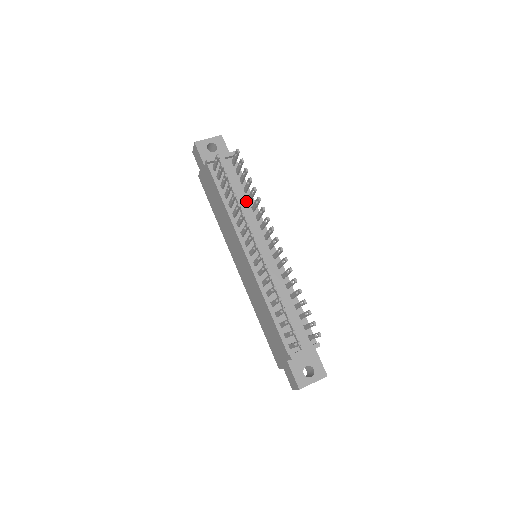
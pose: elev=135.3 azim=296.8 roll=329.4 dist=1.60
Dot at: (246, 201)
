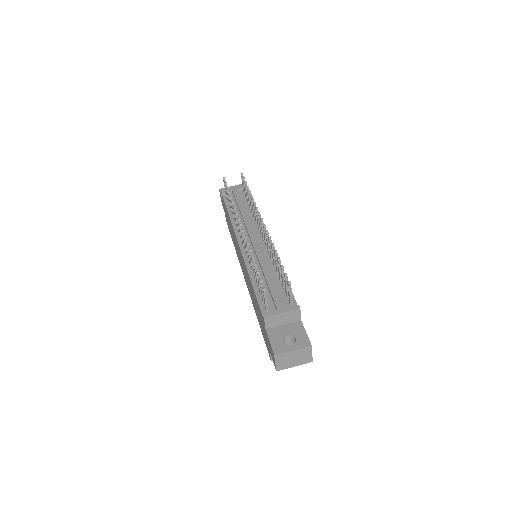
Dot at: (250, 213)
